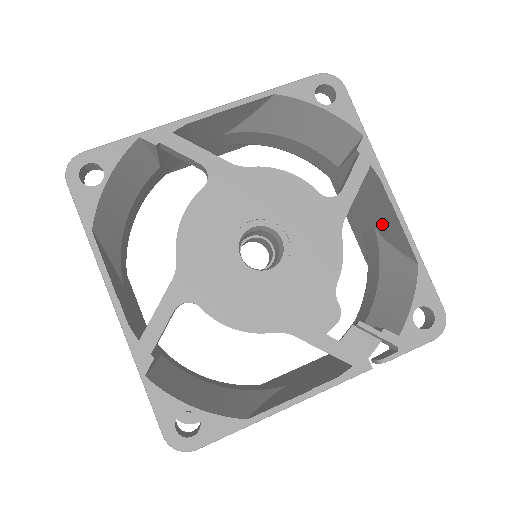
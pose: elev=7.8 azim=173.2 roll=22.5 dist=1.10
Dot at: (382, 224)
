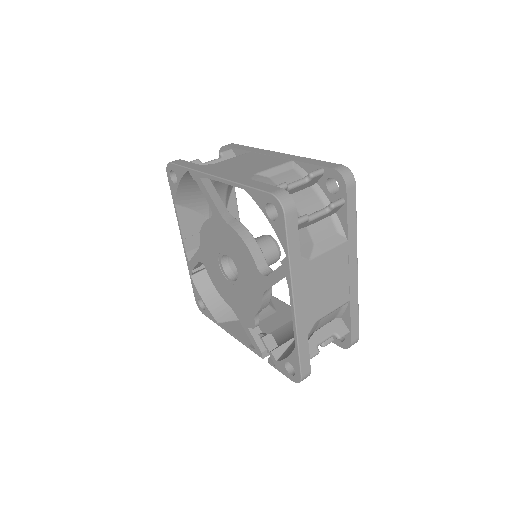
Dot at: occluded
